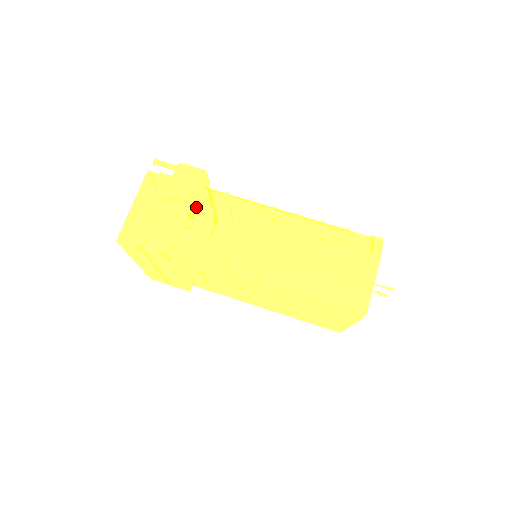
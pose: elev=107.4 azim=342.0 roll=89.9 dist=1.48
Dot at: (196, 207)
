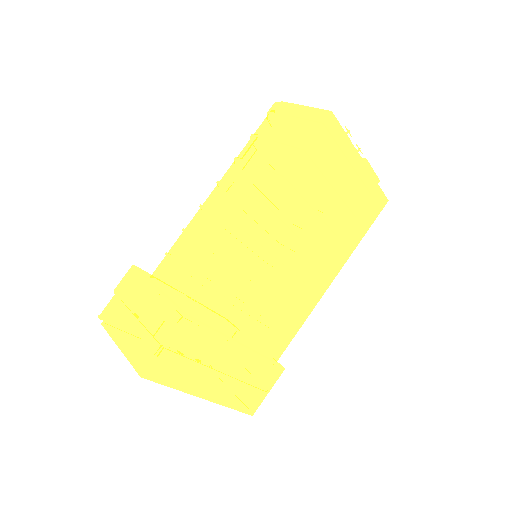
Dot at: (158, 281)
